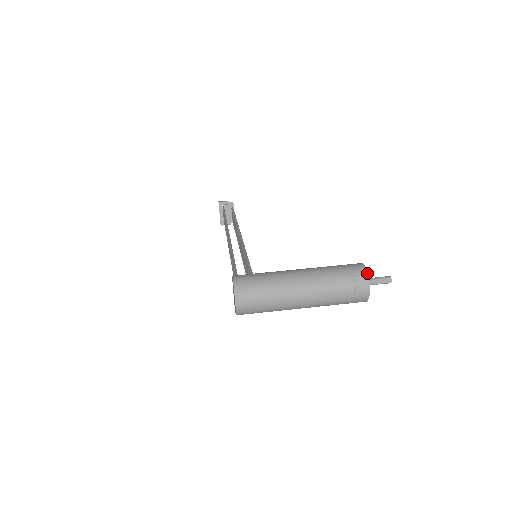
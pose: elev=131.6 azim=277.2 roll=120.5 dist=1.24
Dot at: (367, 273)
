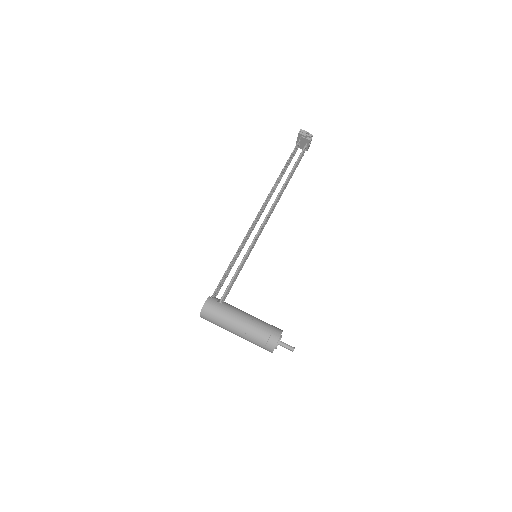
Dot at: occluded
